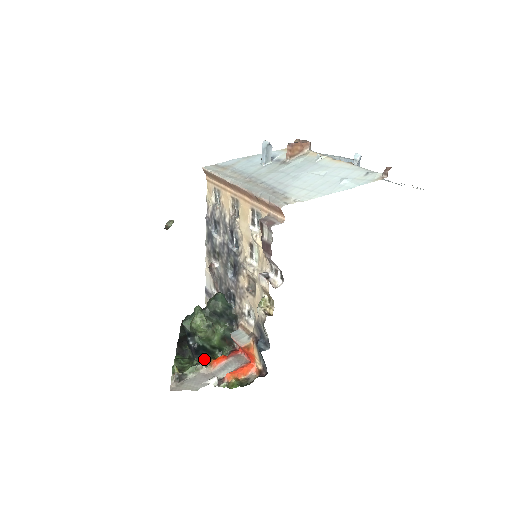
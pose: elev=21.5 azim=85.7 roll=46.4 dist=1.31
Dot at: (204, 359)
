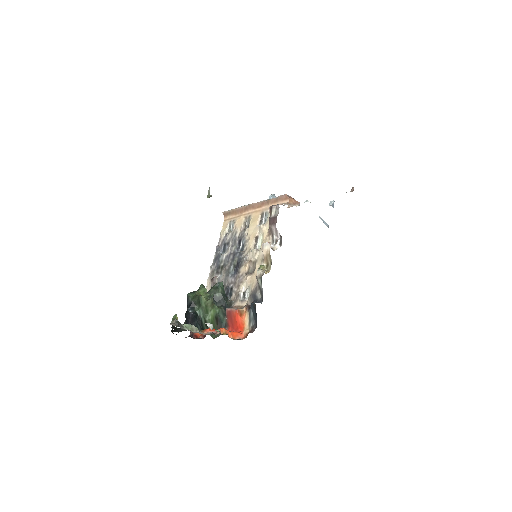
Dot at: occluded
